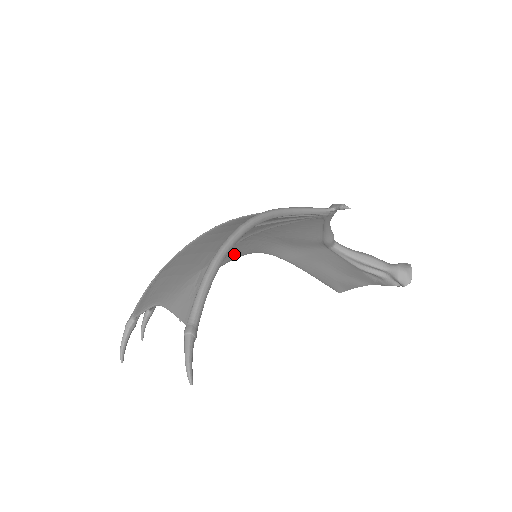
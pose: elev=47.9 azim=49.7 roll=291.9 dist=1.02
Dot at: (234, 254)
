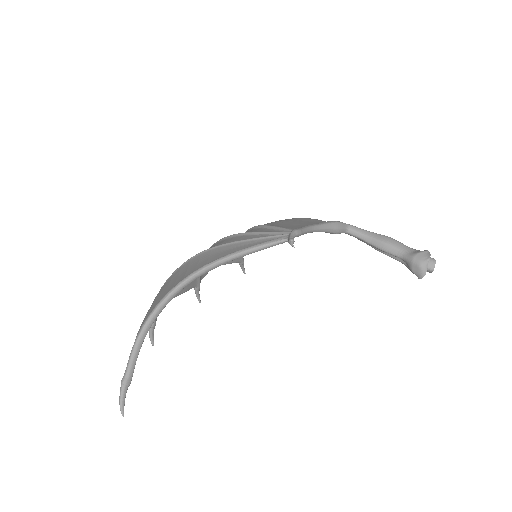
Dot at: occluded
